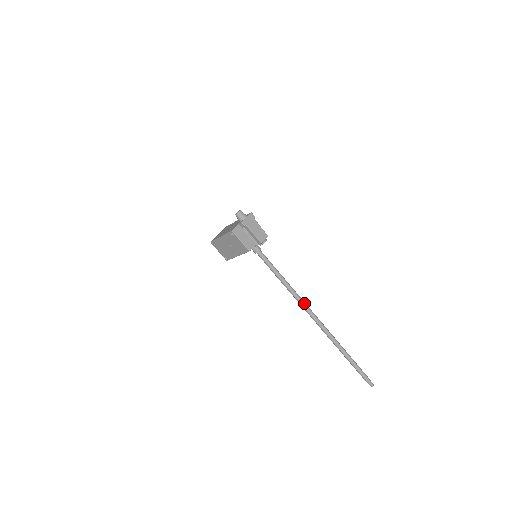
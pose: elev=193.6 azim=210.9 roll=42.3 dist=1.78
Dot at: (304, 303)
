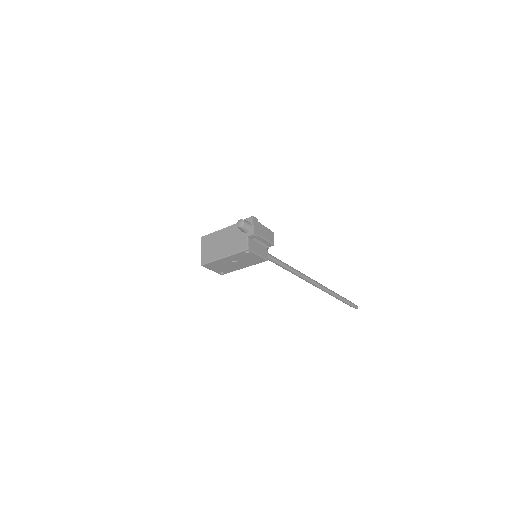
Dot at: (304, 275)
